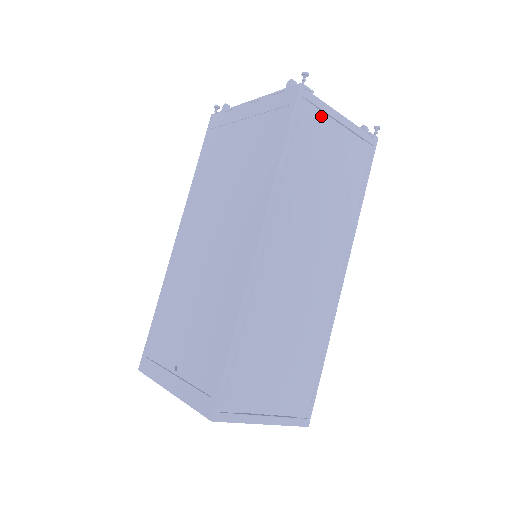
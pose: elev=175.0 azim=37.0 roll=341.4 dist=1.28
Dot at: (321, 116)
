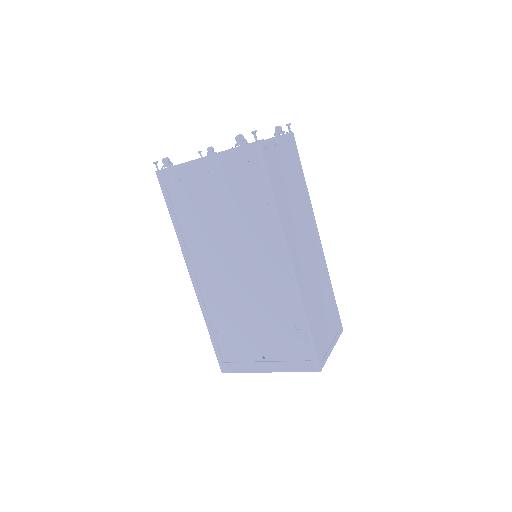
Dot at: (272, 152)
